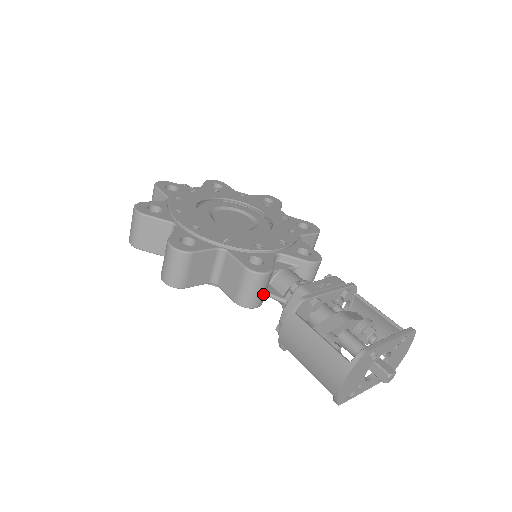
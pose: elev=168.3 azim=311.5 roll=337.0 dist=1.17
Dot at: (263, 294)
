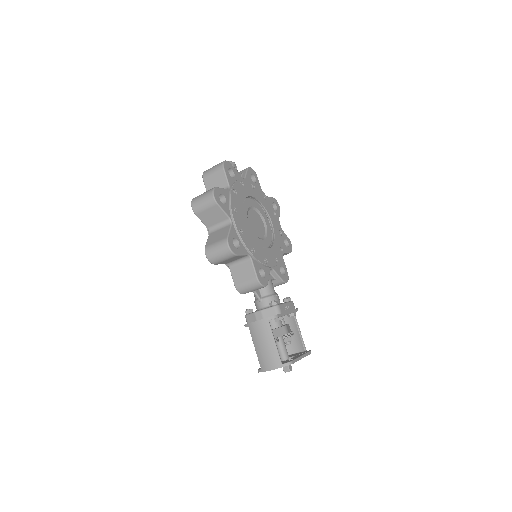
Dot at: (253, 291)
